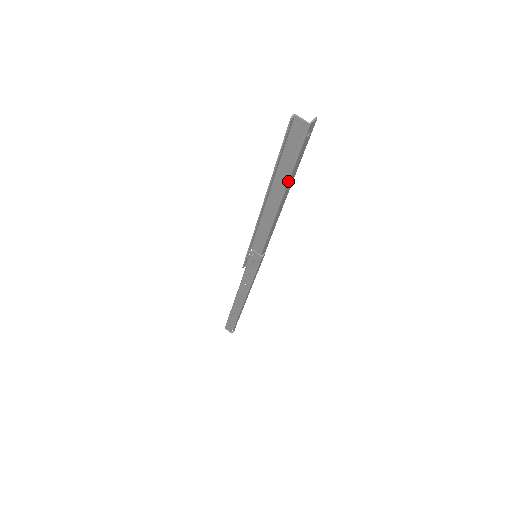
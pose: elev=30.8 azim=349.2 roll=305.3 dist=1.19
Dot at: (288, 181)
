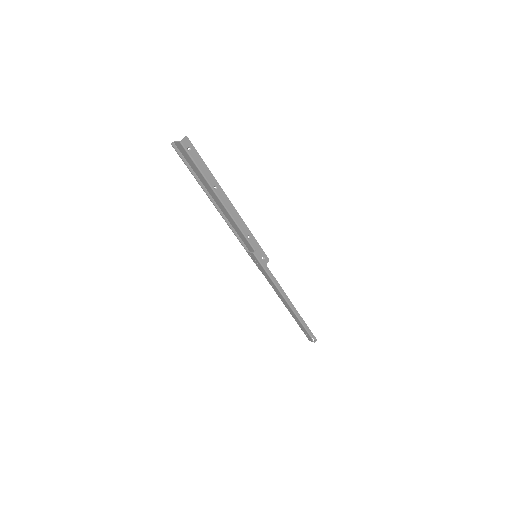
Dot at: (210, 186)
